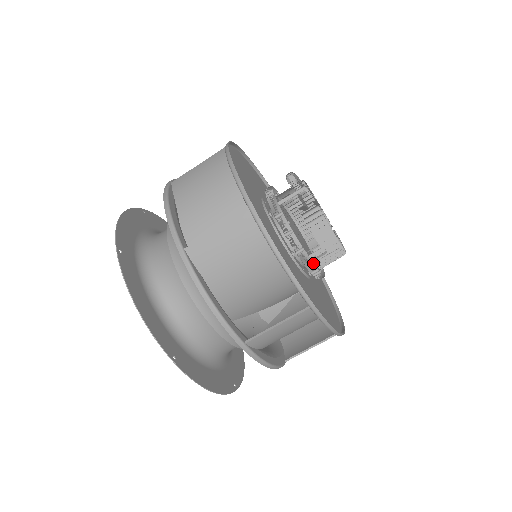
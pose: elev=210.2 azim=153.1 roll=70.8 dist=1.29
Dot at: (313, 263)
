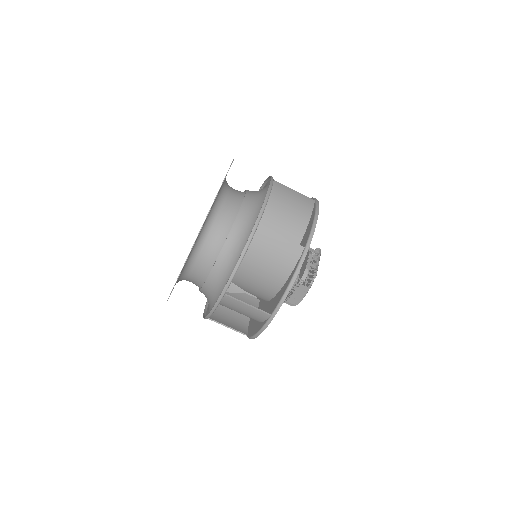
Dot at: occluded
